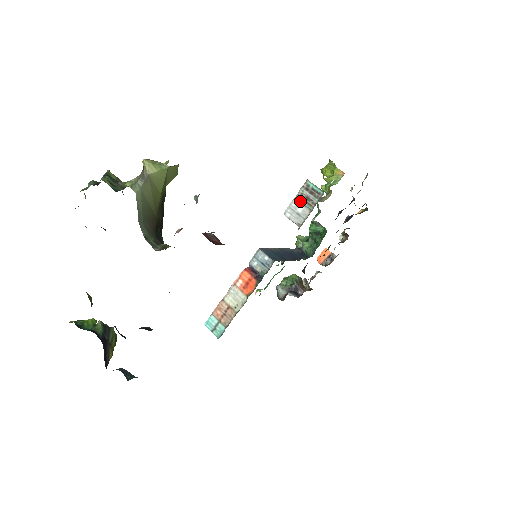
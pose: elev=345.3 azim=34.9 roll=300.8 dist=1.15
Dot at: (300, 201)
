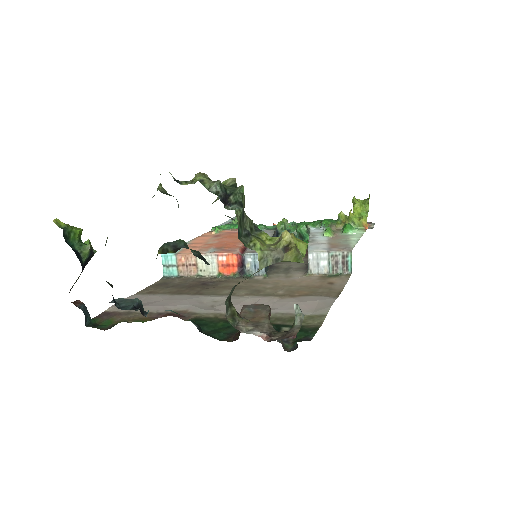
Dot at: (330, 259)
